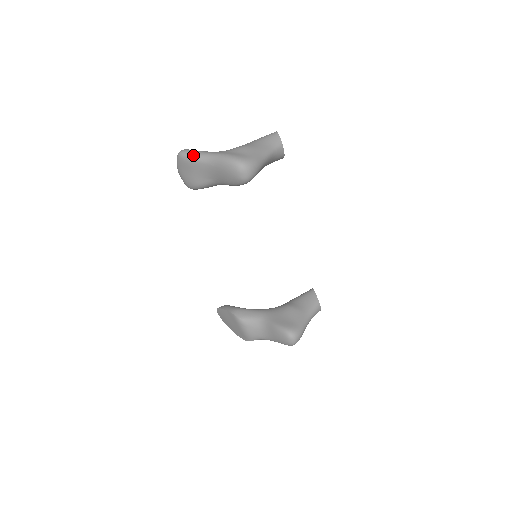
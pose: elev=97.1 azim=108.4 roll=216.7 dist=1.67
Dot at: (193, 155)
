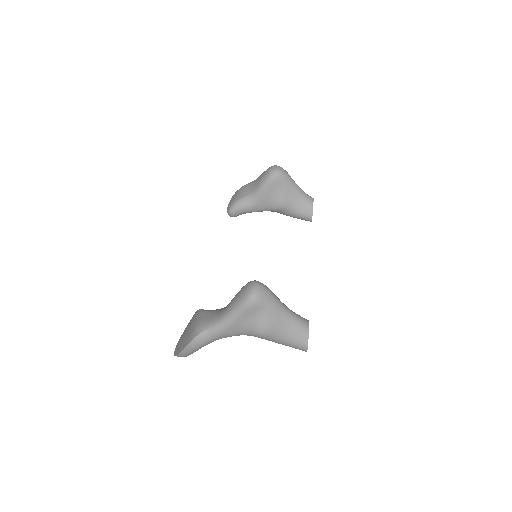
Dot at: occluded
